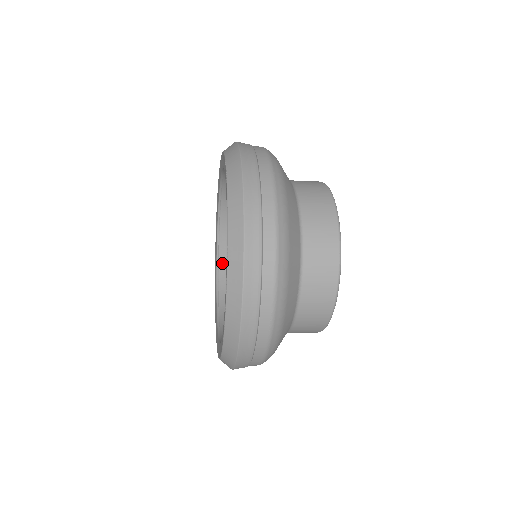
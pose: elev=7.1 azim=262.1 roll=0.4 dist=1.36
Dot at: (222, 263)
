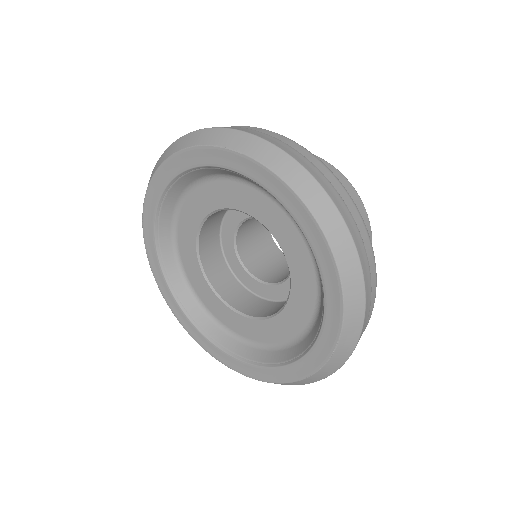
Dot at: (188, 179)
